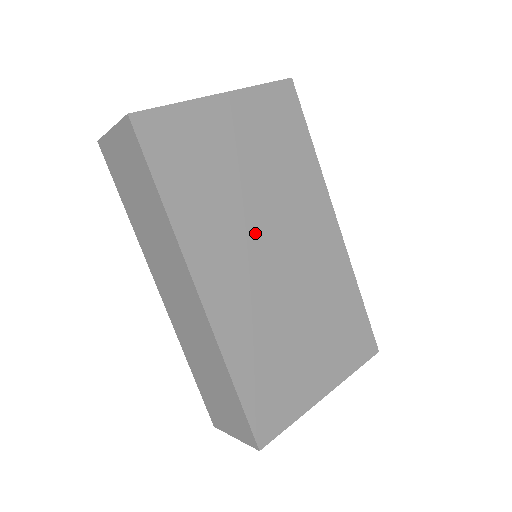
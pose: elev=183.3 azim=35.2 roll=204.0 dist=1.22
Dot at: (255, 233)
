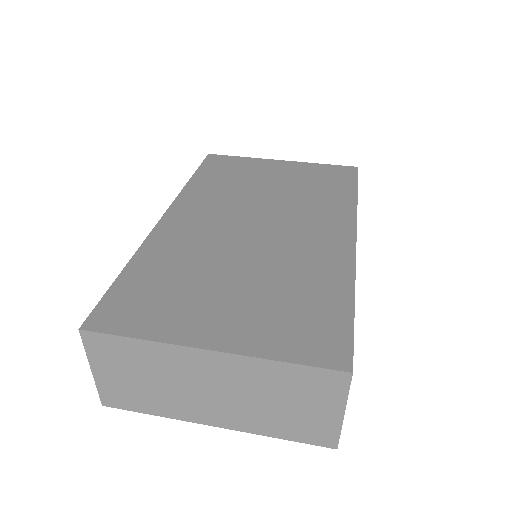
Dot at: (247, 210)
